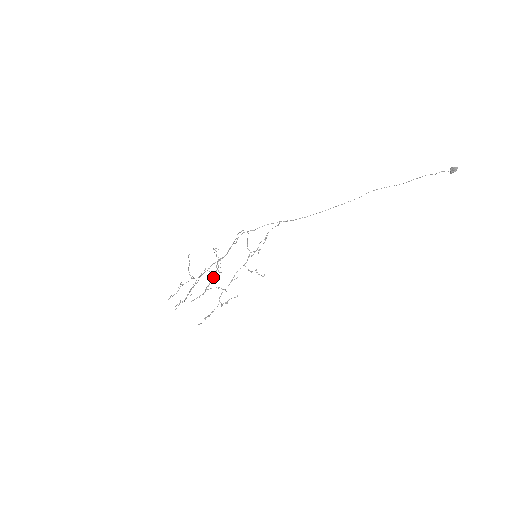
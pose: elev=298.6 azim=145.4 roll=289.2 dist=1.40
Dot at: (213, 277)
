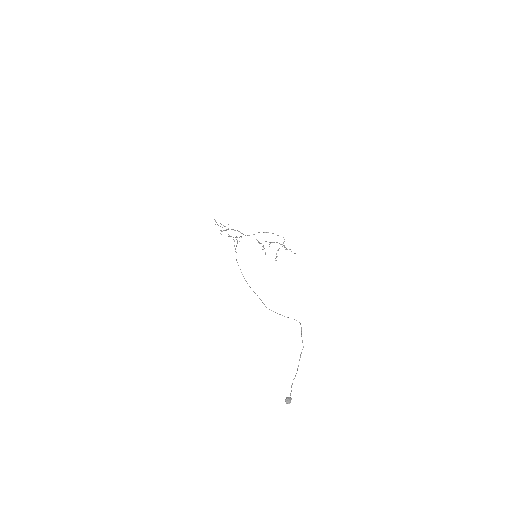
Dot at: occluded
